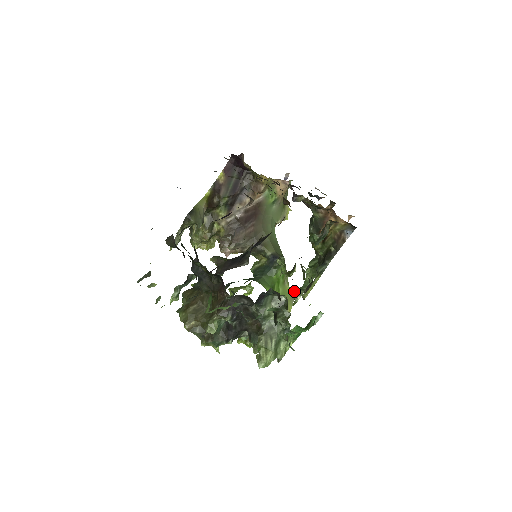
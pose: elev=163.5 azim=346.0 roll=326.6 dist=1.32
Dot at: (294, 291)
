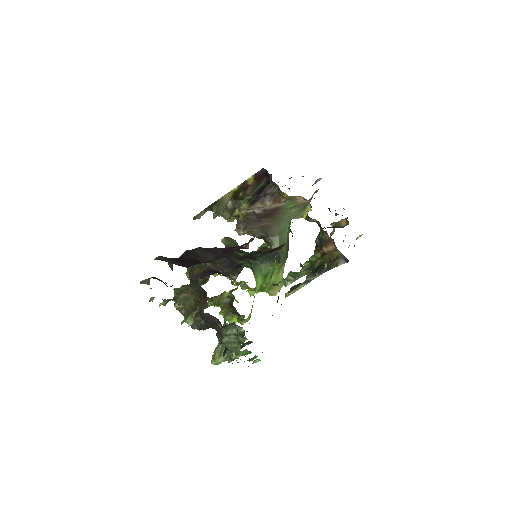
Dot at: (289, 274)
